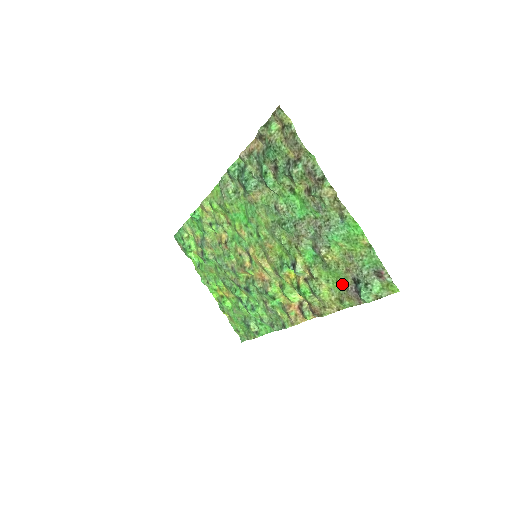
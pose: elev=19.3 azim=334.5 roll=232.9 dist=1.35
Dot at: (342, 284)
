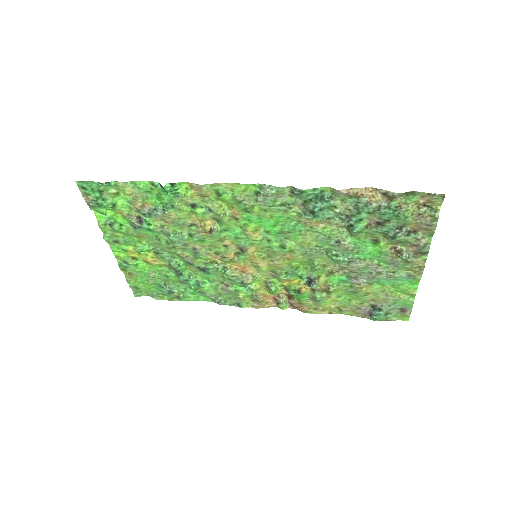
Dot at: (356, 303)
